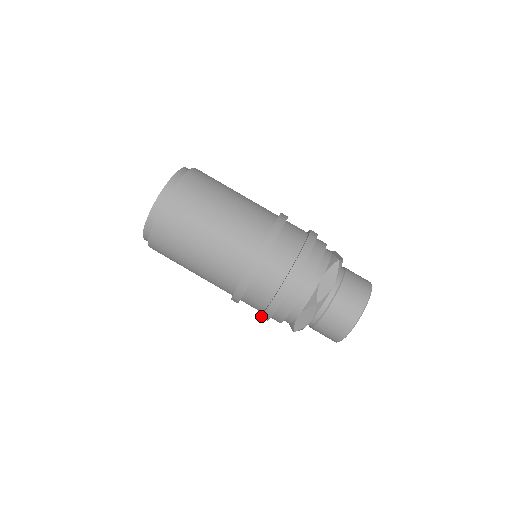
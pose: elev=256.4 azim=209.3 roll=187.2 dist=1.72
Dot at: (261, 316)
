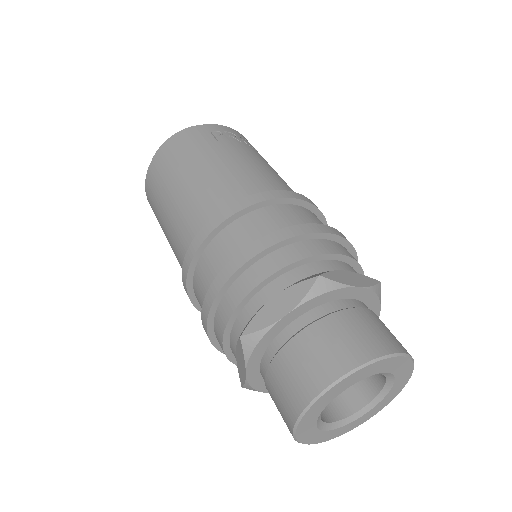
Dot at: occluded
